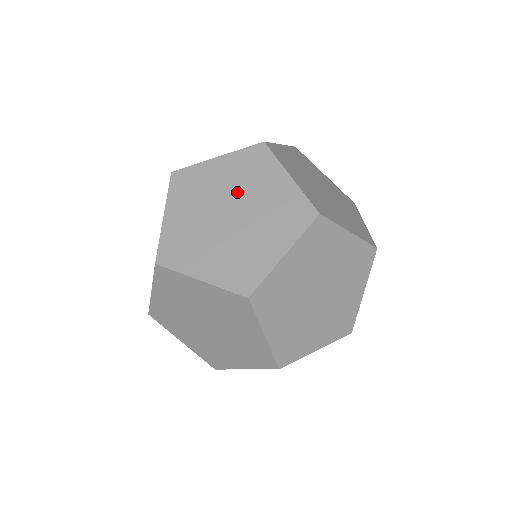
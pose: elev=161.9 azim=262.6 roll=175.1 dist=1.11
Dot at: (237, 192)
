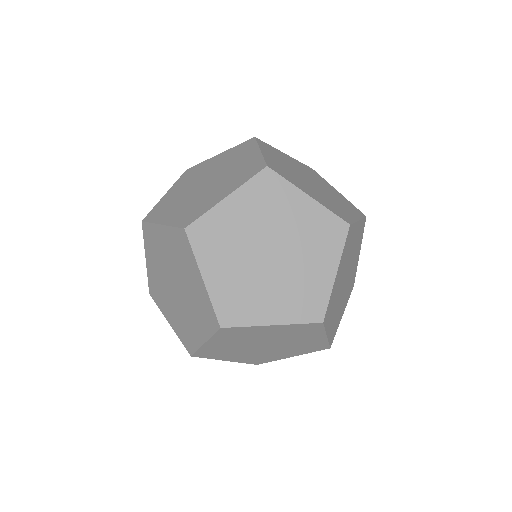
Dot at: (219, 169)
